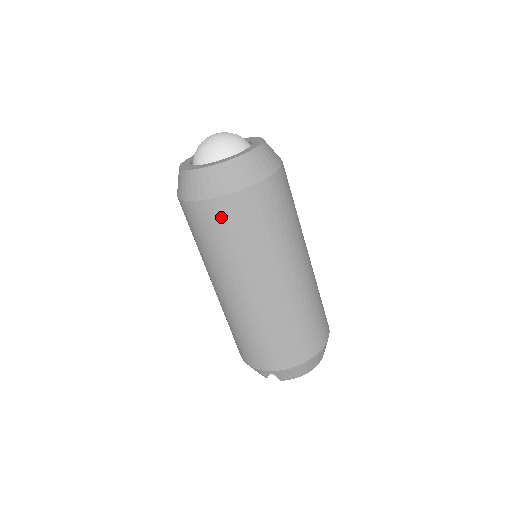
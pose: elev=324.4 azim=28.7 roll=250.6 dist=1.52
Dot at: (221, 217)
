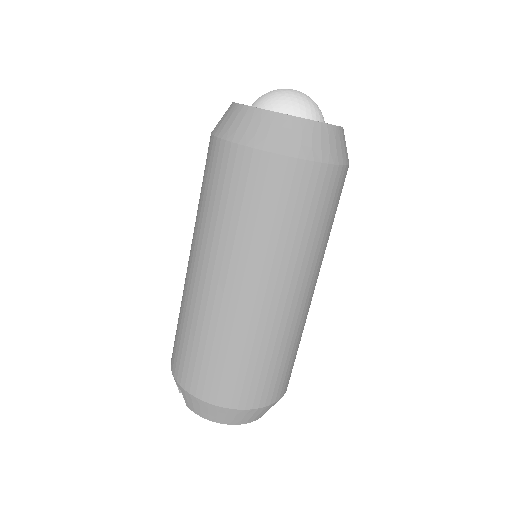
Dot at: (226, 169)
